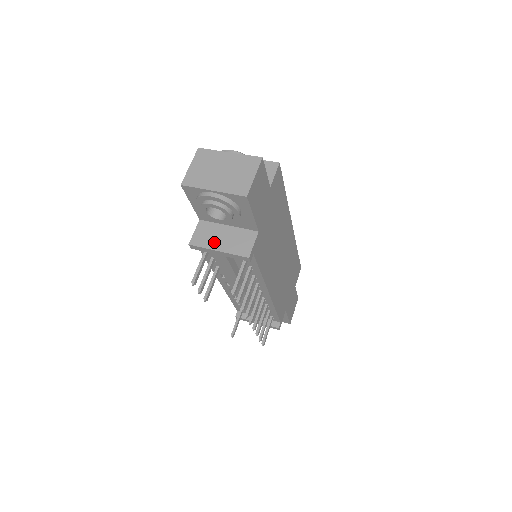
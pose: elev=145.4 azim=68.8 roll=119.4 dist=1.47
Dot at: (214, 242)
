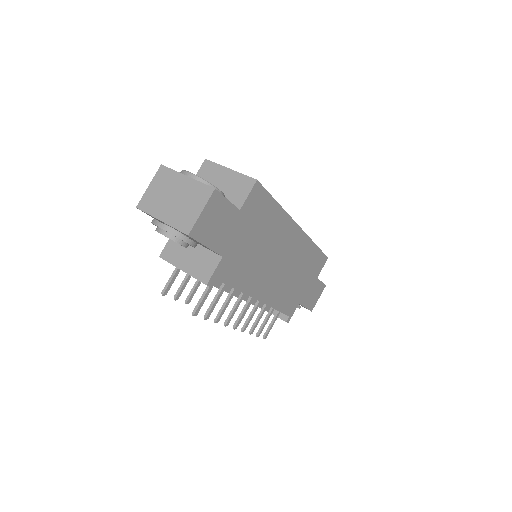
Dot at: (180, 259)
